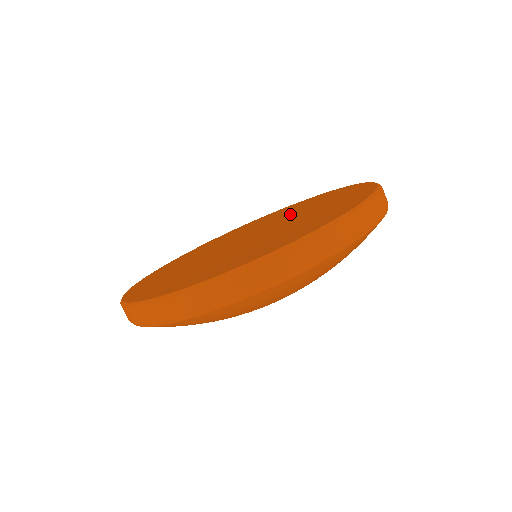
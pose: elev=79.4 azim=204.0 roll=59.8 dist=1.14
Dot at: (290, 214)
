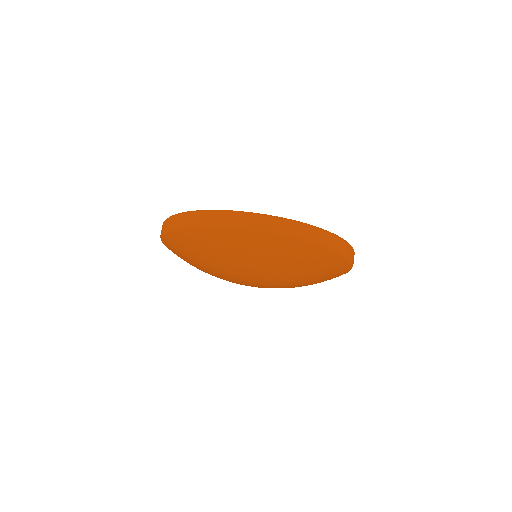
Dot at: occluded
